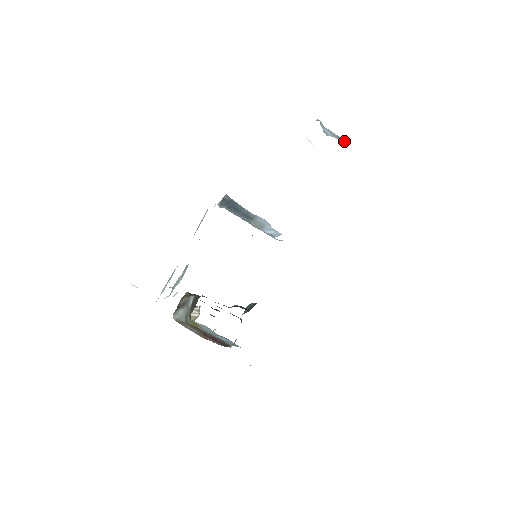
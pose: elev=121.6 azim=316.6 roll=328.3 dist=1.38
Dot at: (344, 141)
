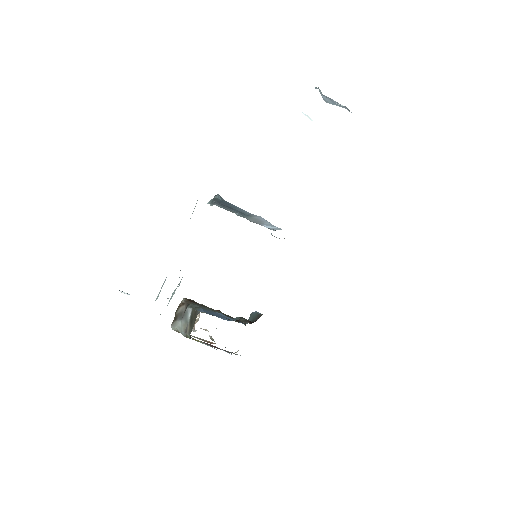
Dot at: occluded
